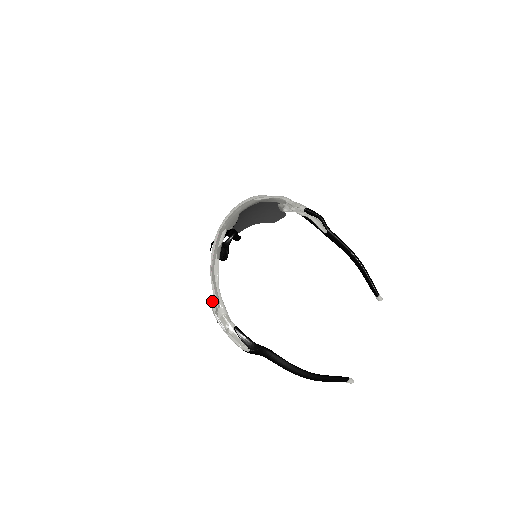
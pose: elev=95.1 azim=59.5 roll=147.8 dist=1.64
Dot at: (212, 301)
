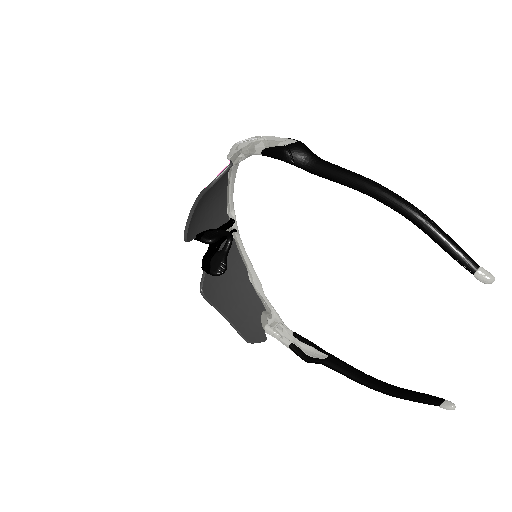
Dot at: occluded
